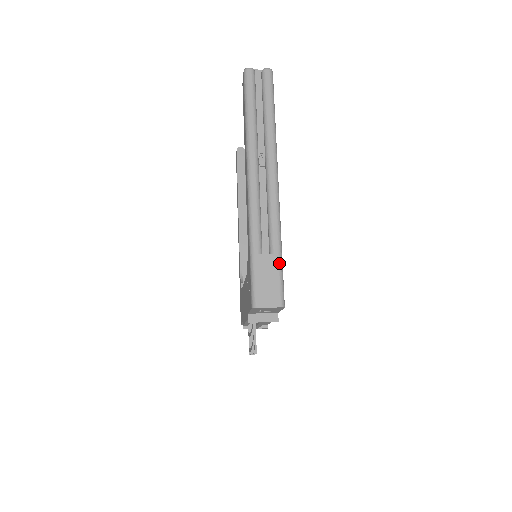
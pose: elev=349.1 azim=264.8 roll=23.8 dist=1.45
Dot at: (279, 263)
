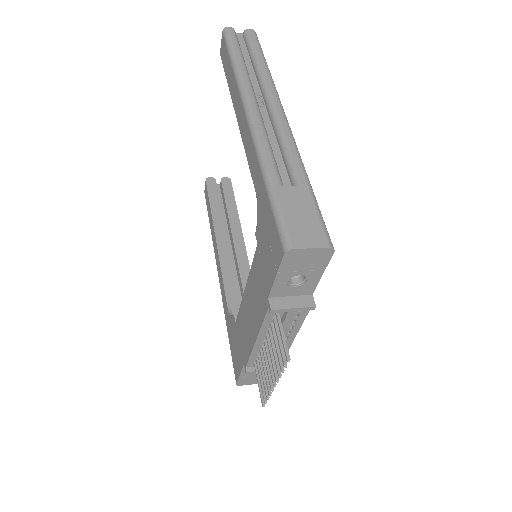
Dot at: (312, 195)
